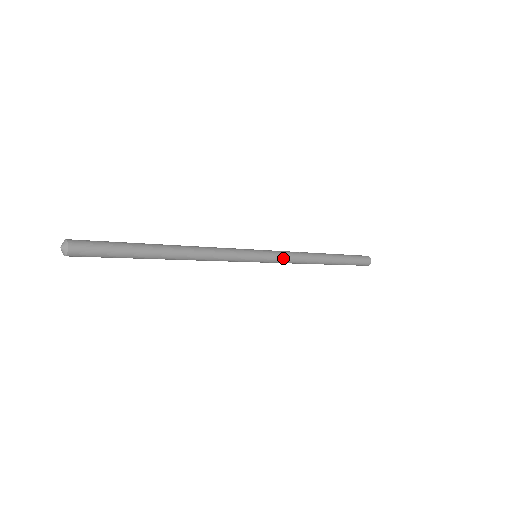
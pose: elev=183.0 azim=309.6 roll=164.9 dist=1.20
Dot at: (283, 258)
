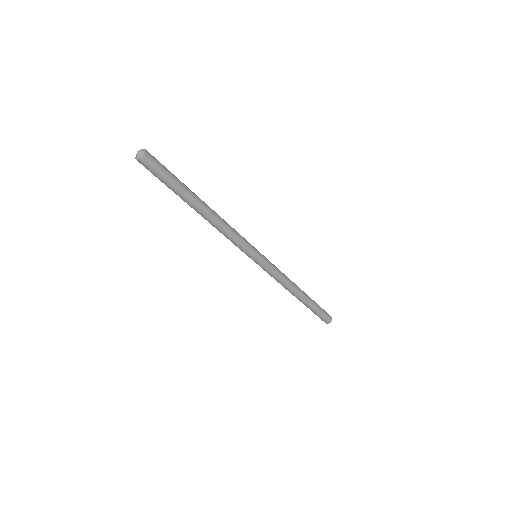
Dot at: (275, 268)
